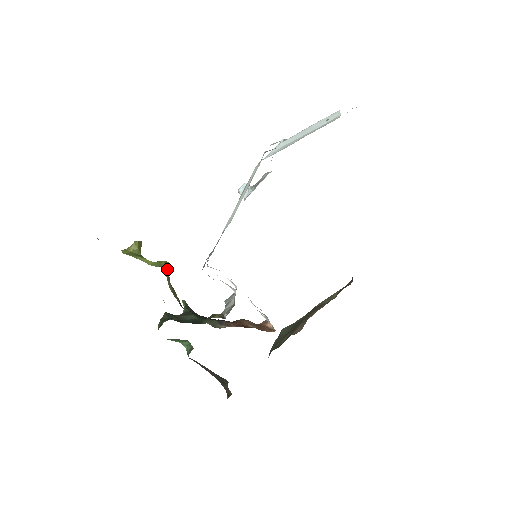
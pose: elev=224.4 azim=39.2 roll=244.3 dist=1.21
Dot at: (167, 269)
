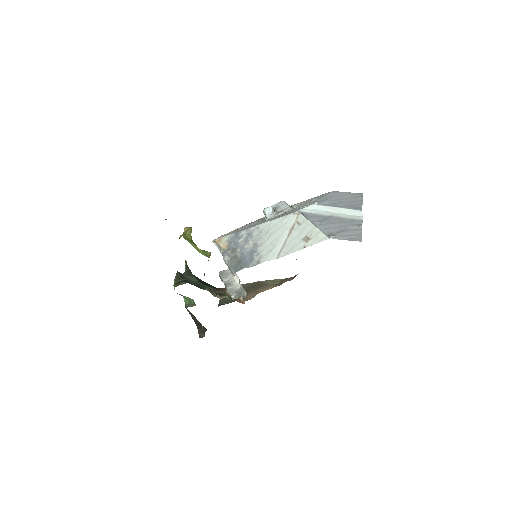
Dot at: occluded
